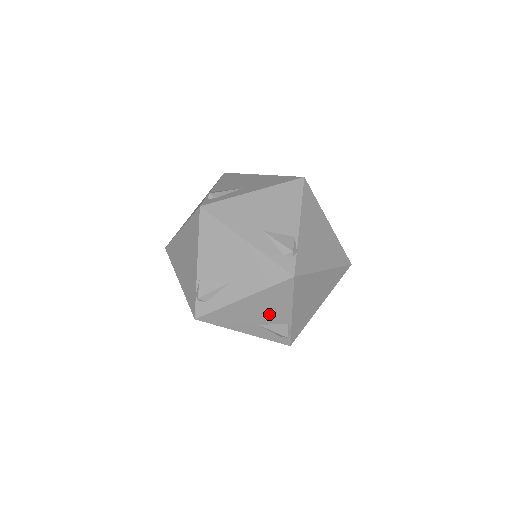
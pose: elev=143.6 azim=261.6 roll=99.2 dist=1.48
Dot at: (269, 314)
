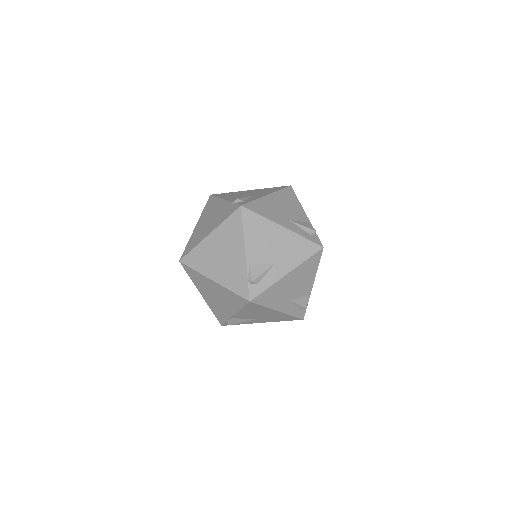
Dot at: (291, 211)
